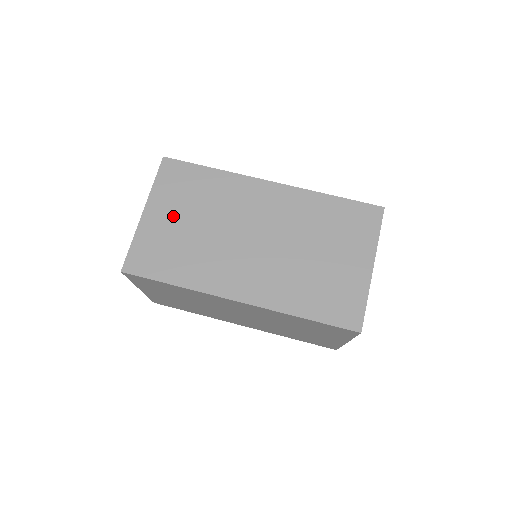
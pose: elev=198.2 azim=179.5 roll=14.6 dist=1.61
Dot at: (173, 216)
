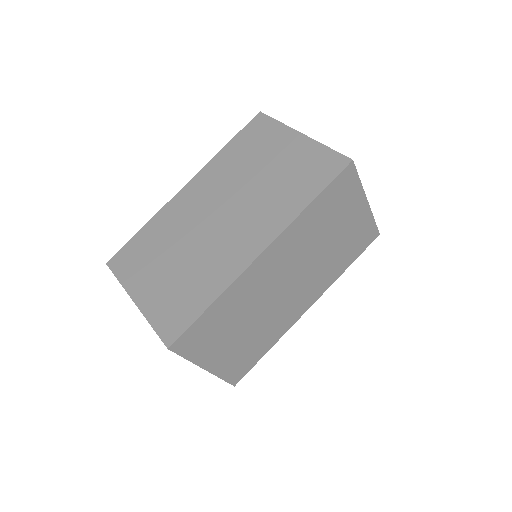
Dot at: (226, 346)
